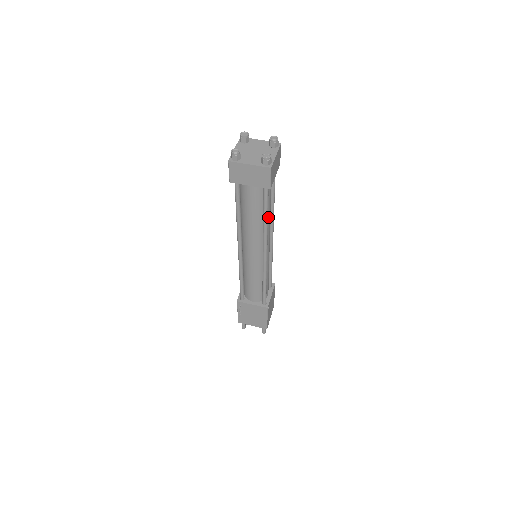
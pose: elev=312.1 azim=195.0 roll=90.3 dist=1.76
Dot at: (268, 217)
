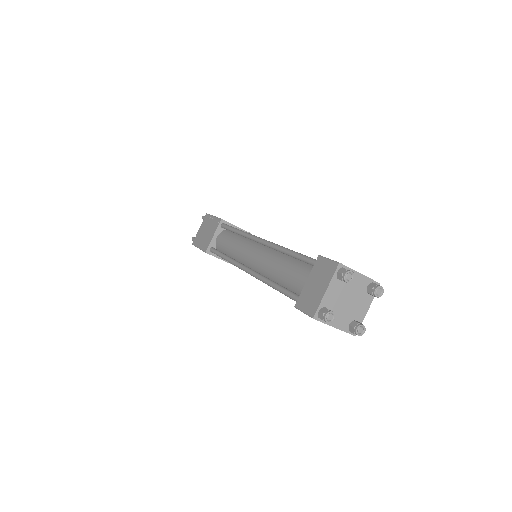
Dot at: occluded
